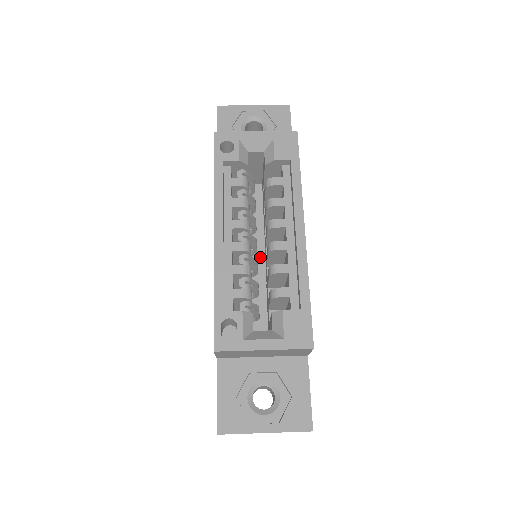
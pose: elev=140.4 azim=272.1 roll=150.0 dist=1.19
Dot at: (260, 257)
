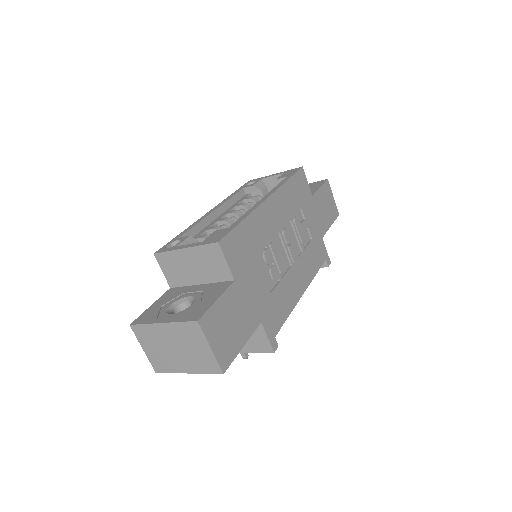
Dot at: occluded
